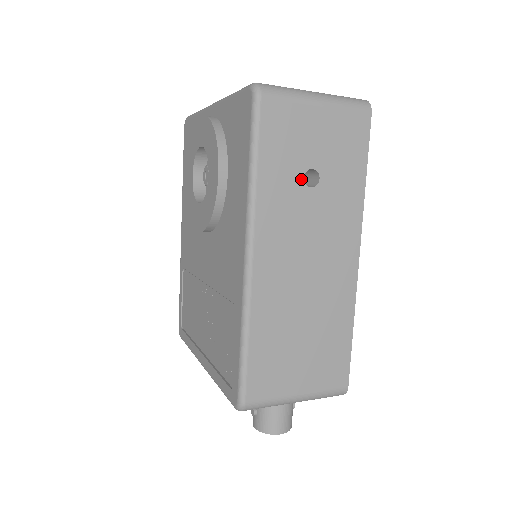
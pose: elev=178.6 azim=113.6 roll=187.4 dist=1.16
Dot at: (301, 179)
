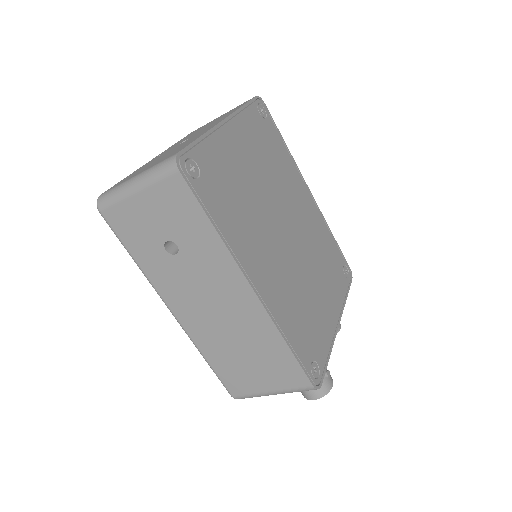
Dot at: (165, 252)
